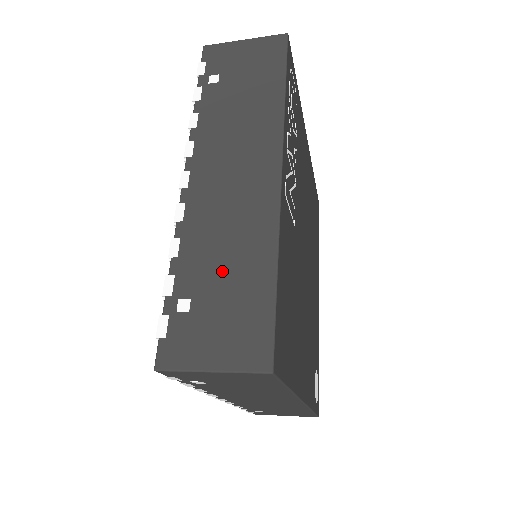
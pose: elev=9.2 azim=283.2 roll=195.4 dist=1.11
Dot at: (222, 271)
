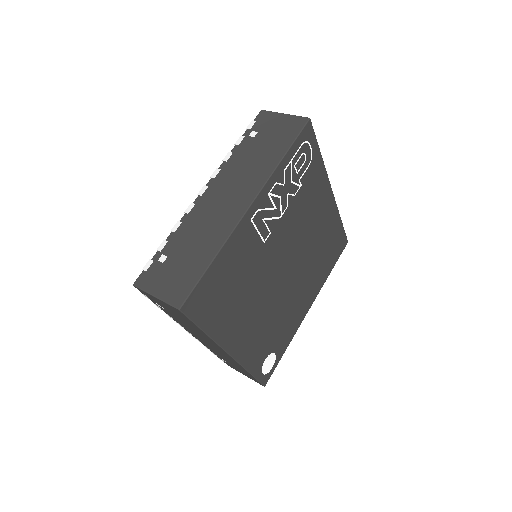
Dot at: (189, 249)
